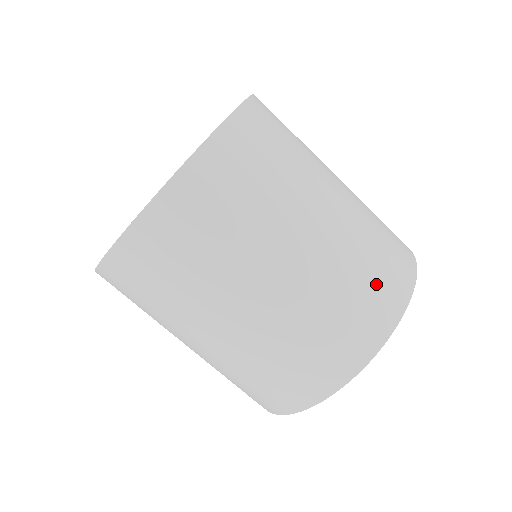
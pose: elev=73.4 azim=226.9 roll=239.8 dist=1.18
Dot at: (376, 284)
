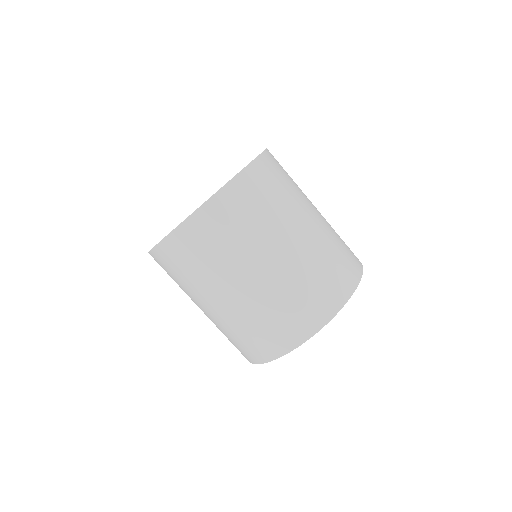
Dot at: (339, 269)
